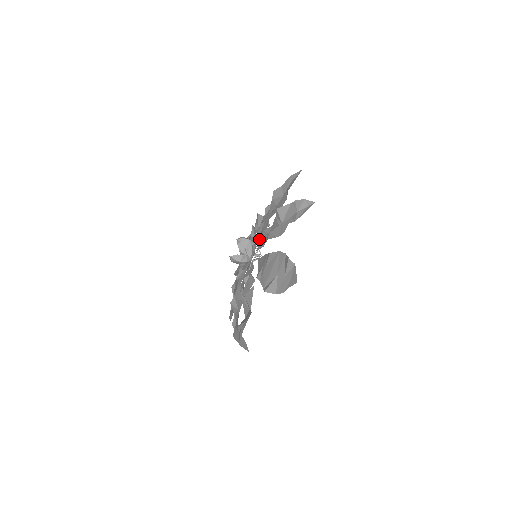
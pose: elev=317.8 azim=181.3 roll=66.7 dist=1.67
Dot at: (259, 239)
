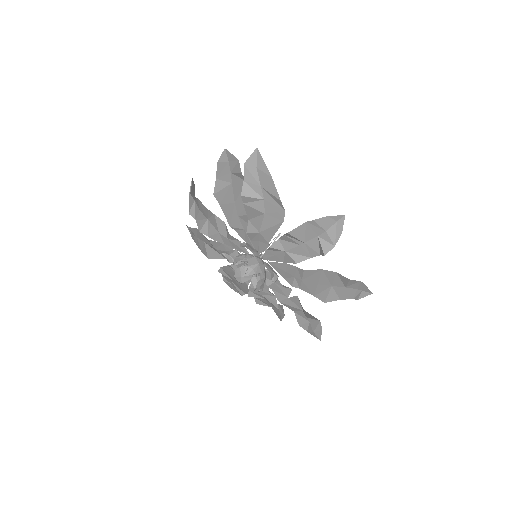
Dot at: (259, 249)
